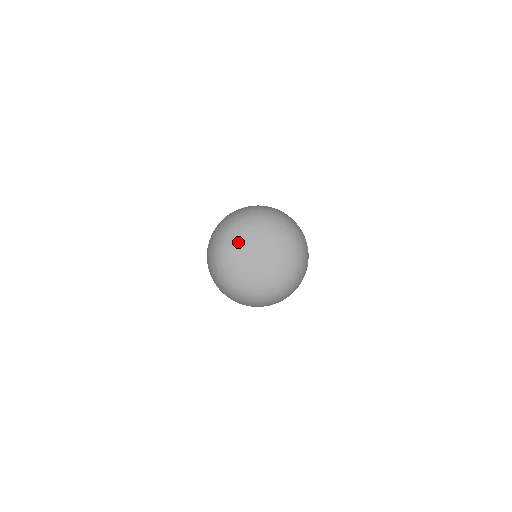
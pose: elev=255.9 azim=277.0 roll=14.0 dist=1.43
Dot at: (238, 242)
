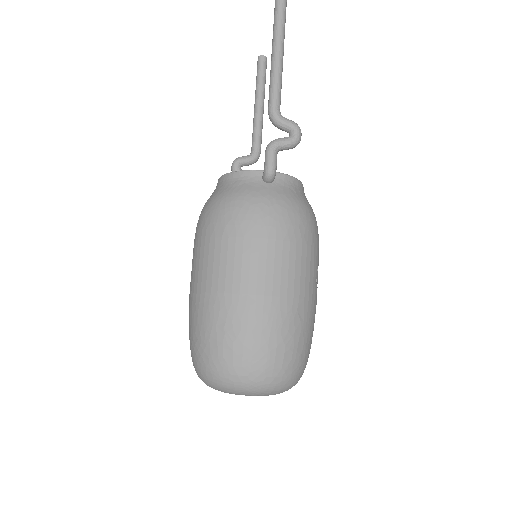
Dot at: occluded
